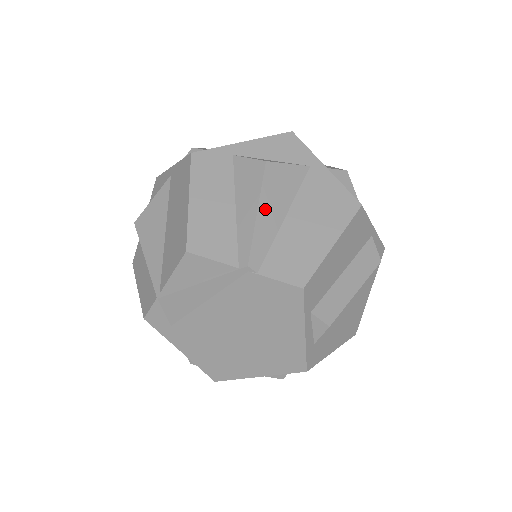
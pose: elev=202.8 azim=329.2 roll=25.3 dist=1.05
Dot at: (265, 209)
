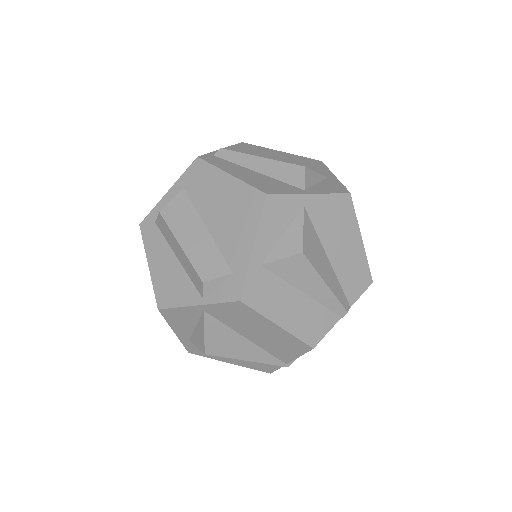
Dot at: (325, 276)
